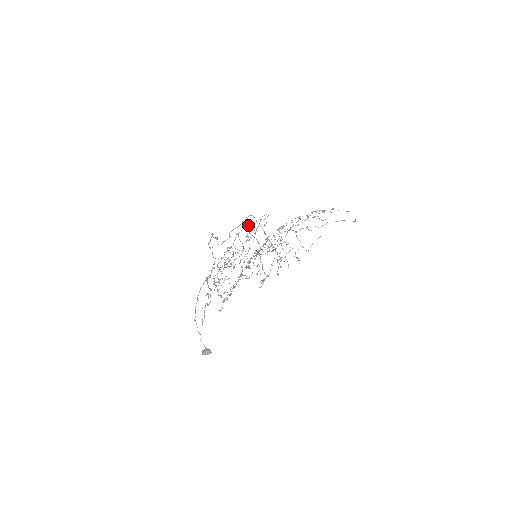
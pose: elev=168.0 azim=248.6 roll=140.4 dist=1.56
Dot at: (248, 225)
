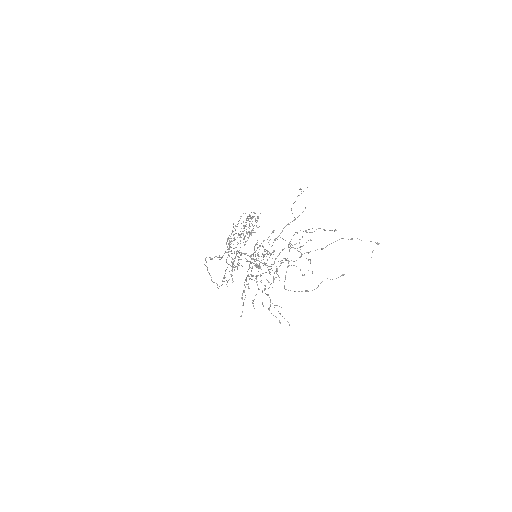
Dot at: (234, 234)
